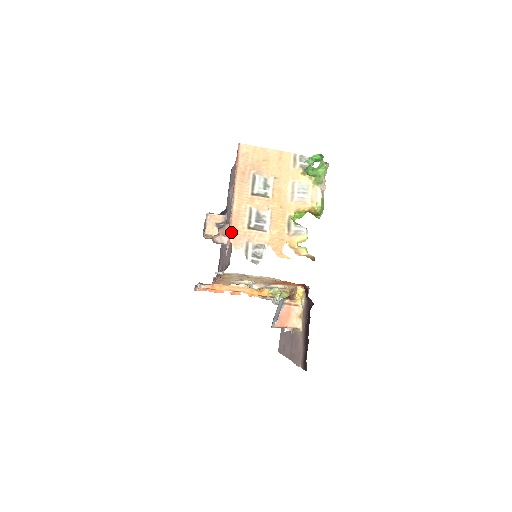
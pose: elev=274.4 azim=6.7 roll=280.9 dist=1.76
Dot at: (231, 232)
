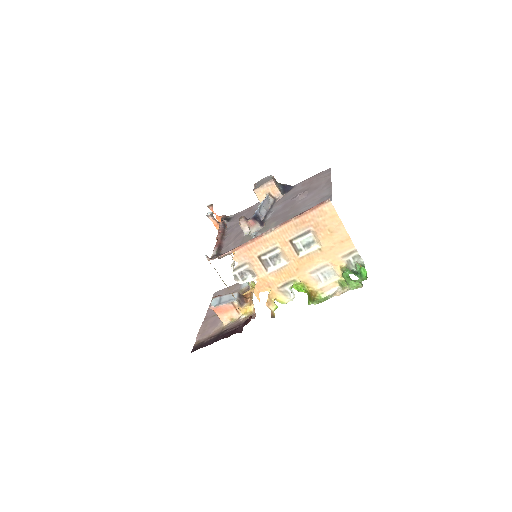
Dot at: (244, 247)
